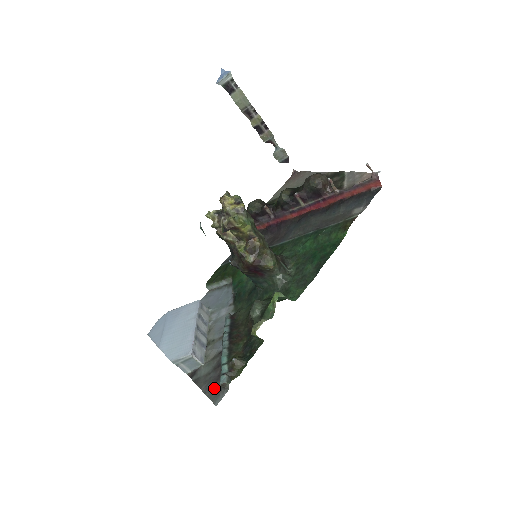
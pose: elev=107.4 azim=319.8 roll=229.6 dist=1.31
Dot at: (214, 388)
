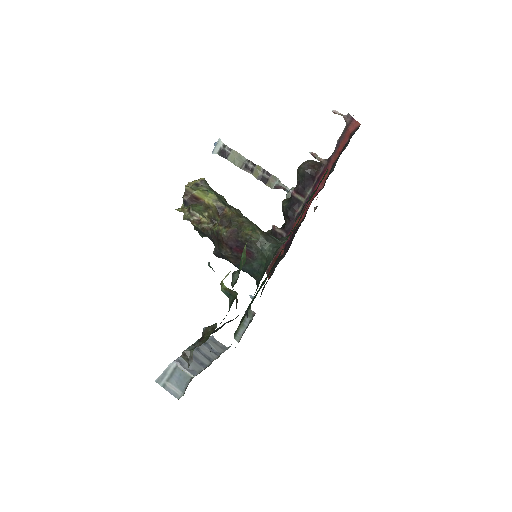
Dot at: occluded
